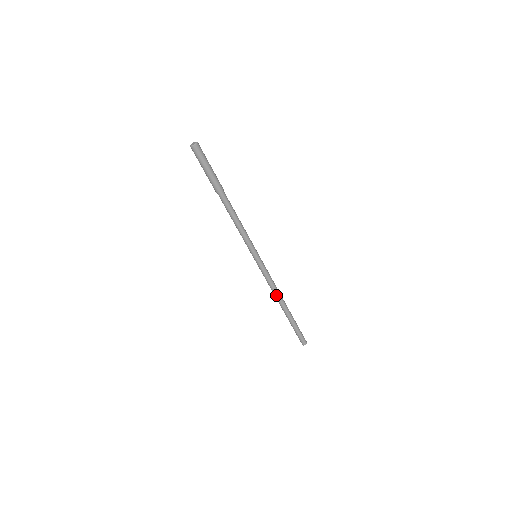
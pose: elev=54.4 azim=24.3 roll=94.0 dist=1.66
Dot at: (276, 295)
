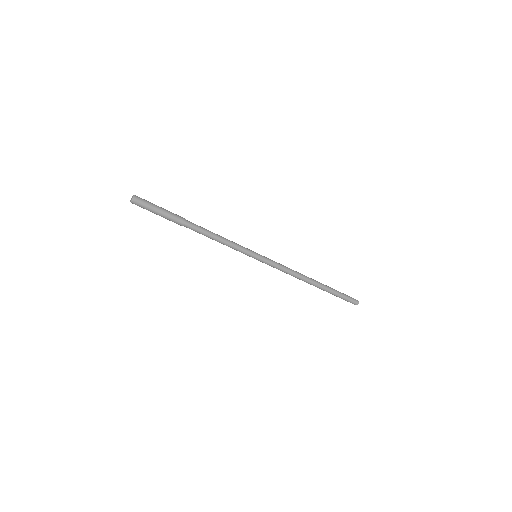
Dot at: (299, 278)
